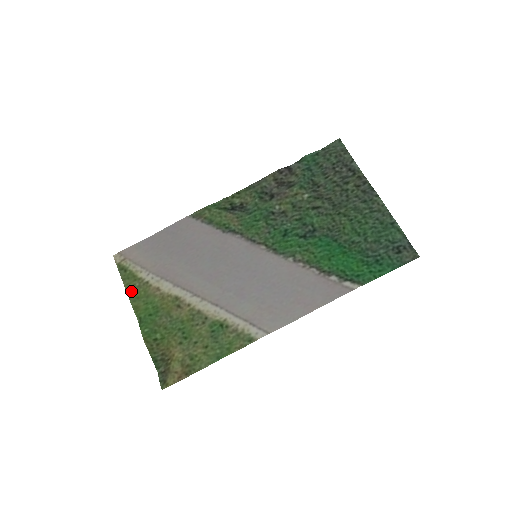
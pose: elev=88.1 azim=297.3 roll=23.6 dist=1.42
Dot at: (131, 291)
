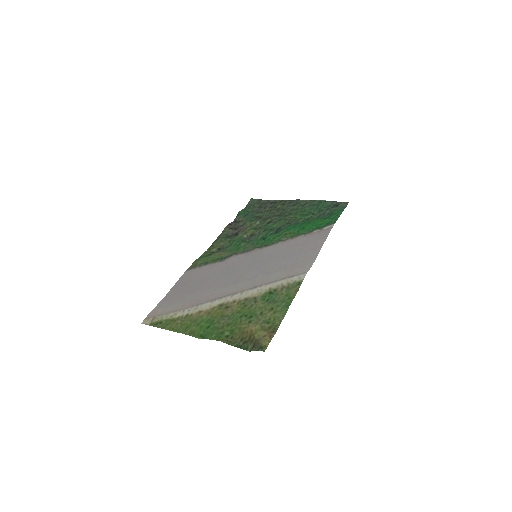
Dot at: (177, 328)
